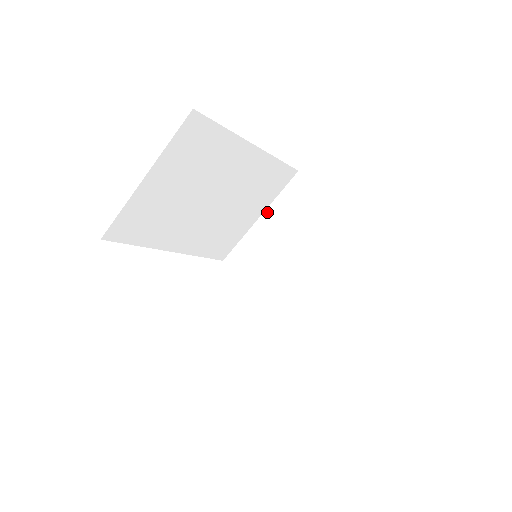
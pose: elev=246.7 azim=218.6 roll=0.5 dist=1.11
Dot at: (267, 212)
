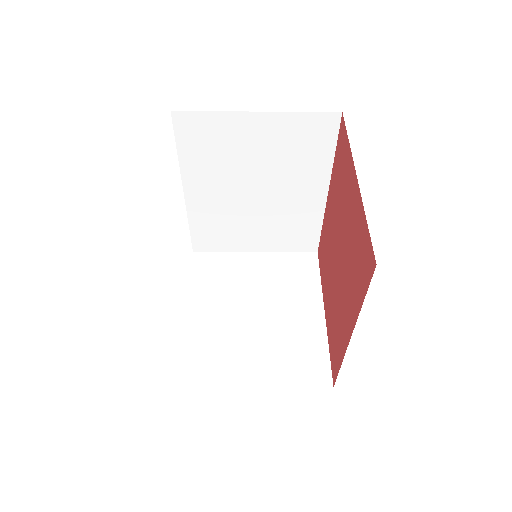
Dot at: (266, 254)
